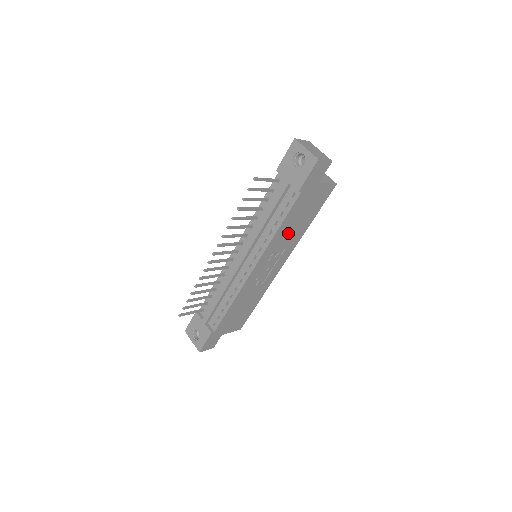
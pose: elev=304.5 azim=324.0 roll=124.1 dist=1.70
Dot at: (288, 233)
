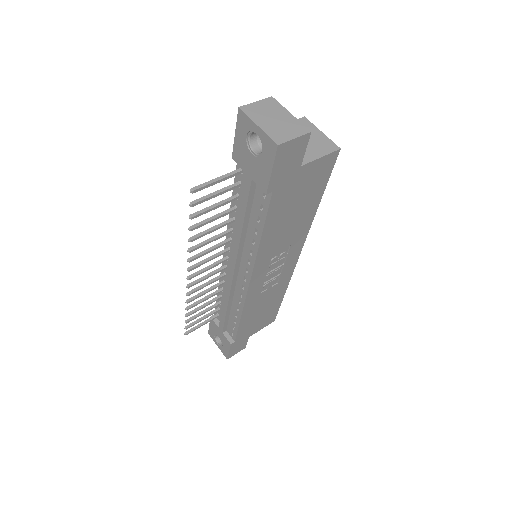
Dot at: (283, 233)
